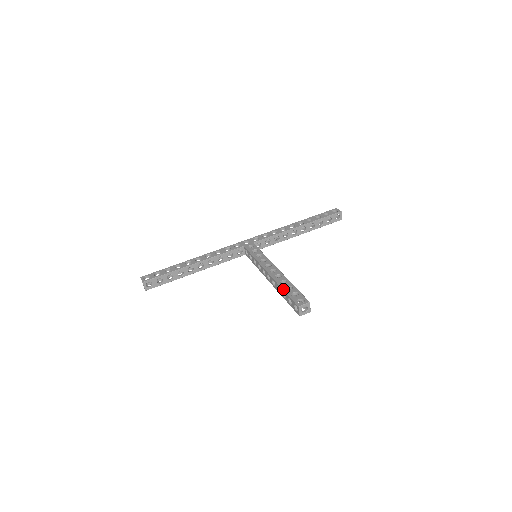
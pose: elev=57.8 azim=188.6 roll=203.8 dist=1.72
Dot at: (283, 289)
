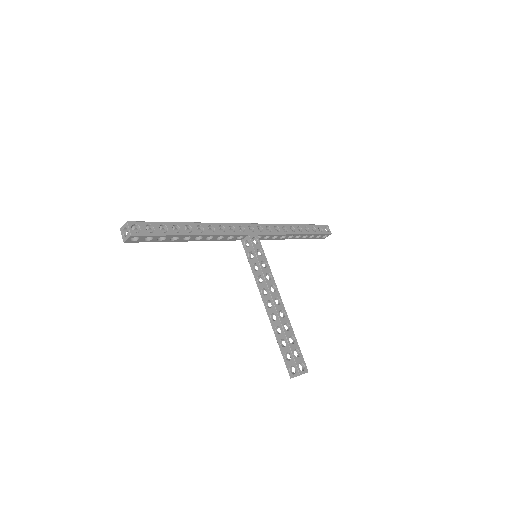
Dot at: (287, 339)
